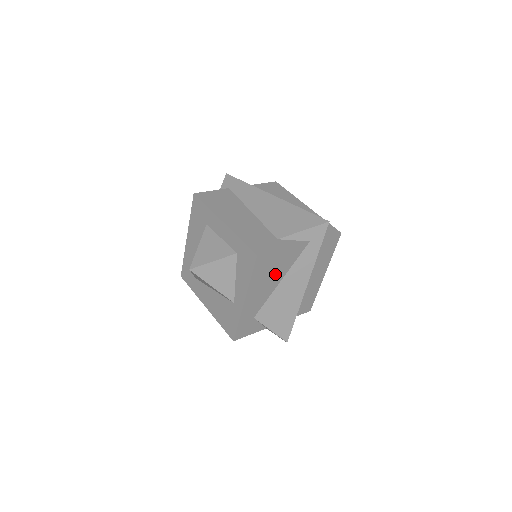
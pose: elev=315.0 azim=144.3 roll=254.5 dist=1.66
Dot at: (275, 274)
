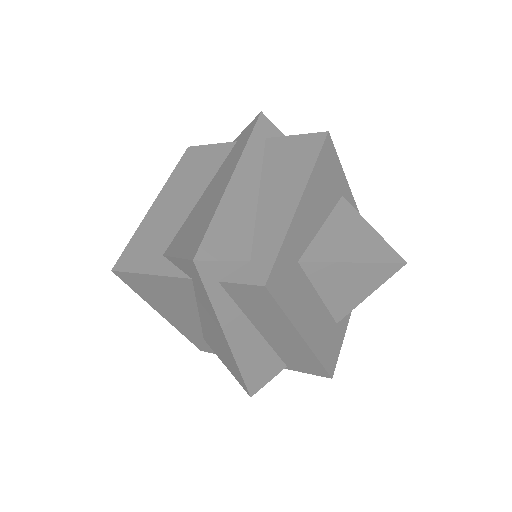
Dot at: (176, 302)
